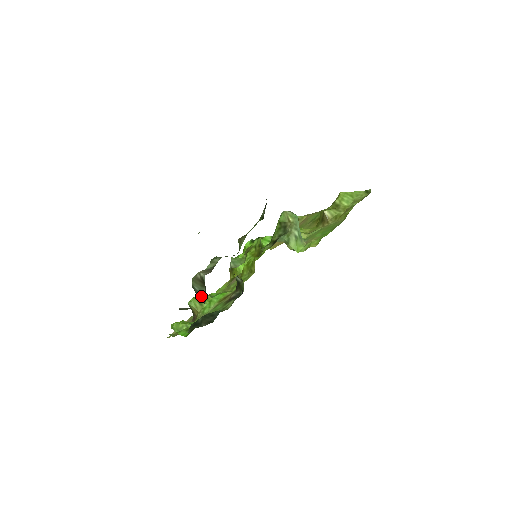
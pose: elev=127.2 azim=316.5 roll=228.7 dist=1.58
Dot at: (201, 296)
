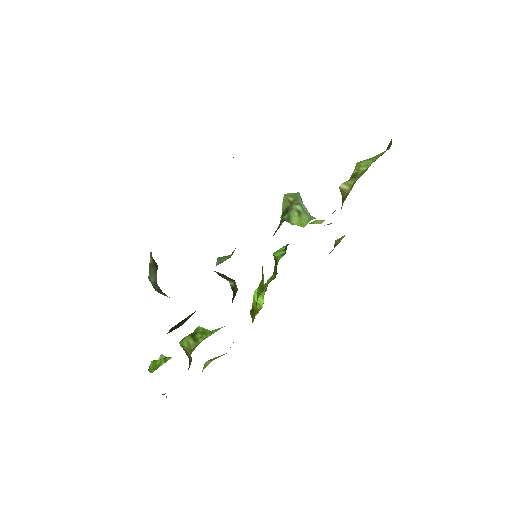
Dot at: (158, 287)
